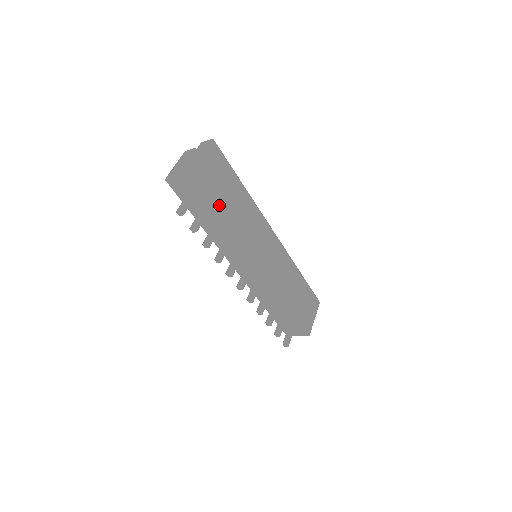
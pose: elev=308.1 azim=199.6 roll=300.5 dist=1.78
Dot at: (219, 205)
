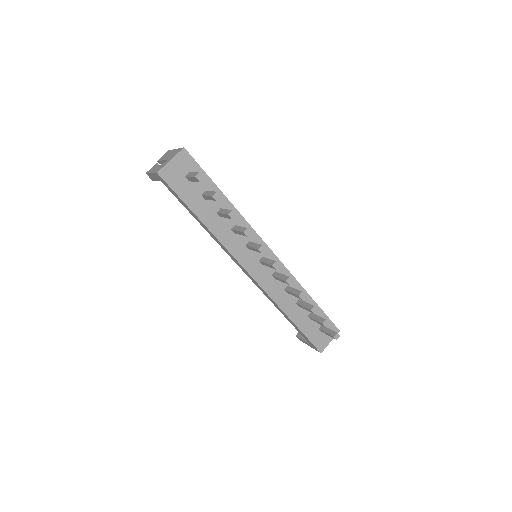
Dot at: occluded
